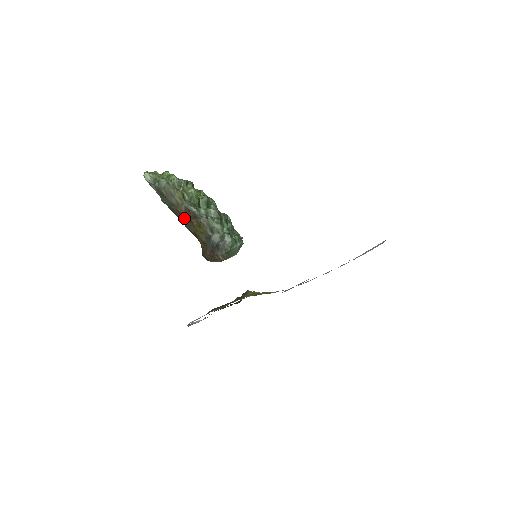
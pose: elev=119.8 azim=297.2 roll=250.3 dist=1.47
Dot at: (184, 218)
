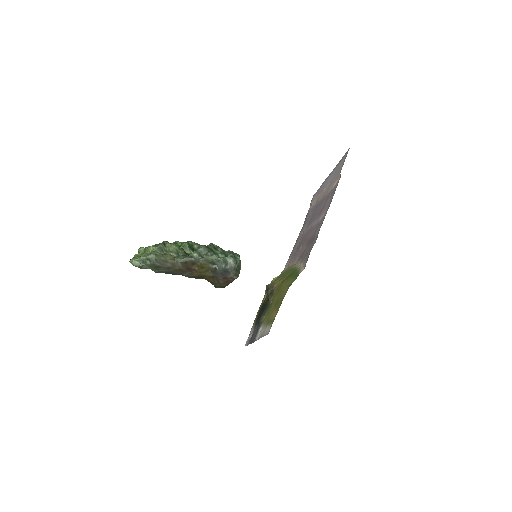
Dot at: (184, 271)
